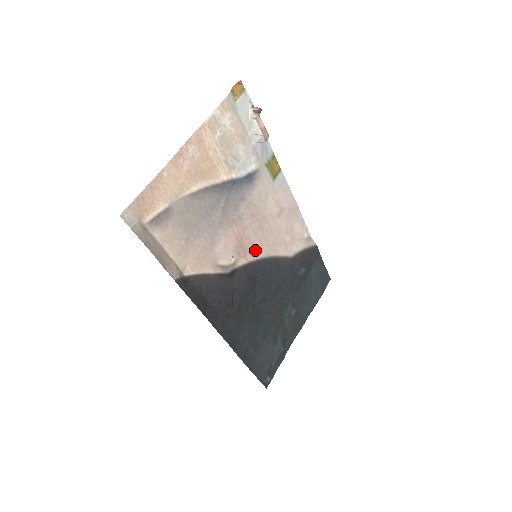
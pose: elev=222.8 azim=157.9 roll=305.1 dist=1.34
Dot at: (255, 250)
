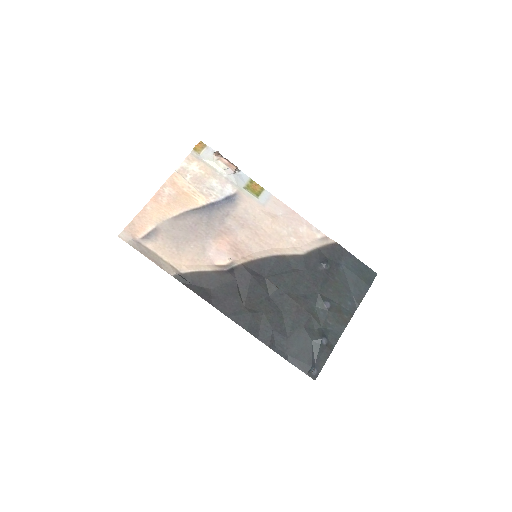
Dot at: (255, 252)
